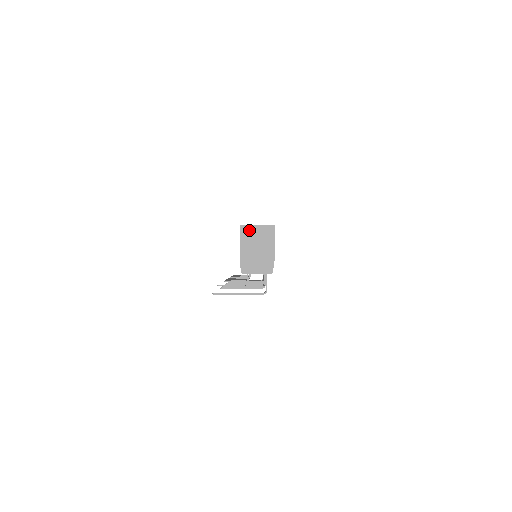
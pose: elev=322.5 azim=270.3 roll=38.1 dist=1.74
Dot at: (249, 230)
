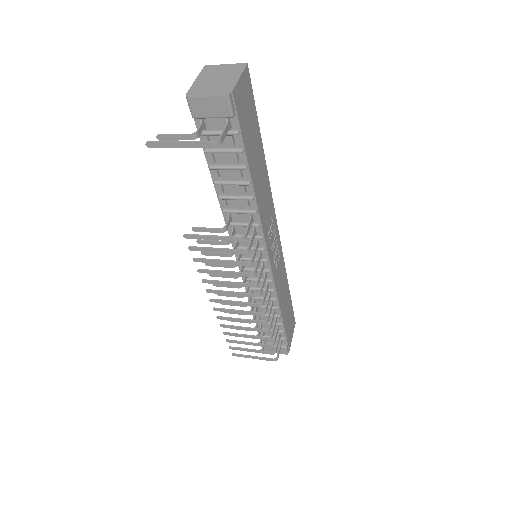
Dot at: (214, 68)
